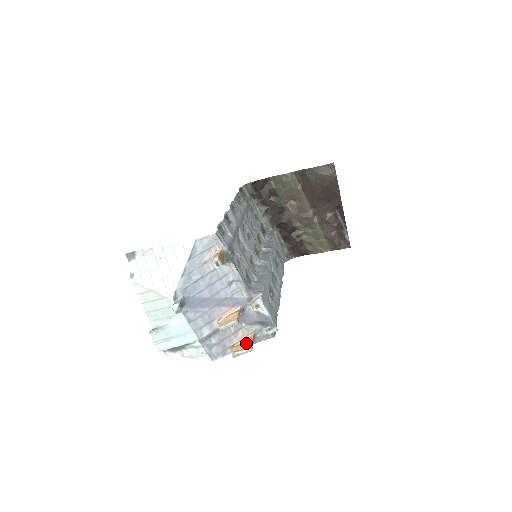
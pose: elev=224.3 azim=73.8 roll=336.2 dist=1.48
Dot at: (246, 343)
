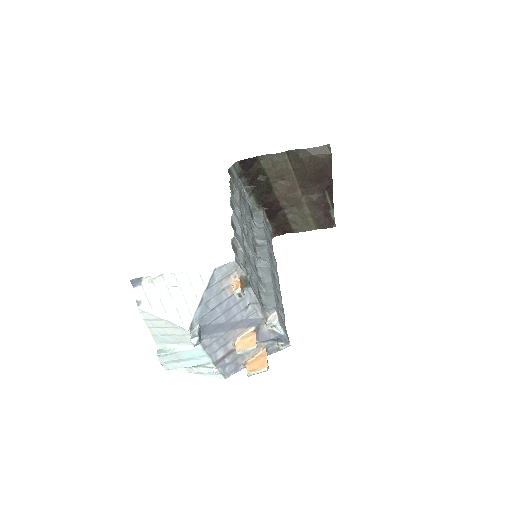
Dot at: (261, 361)
